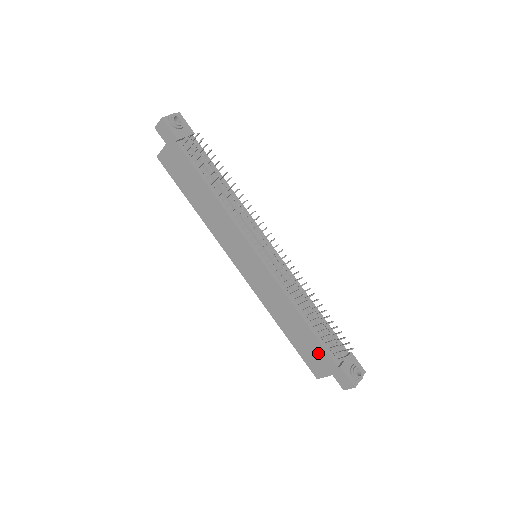
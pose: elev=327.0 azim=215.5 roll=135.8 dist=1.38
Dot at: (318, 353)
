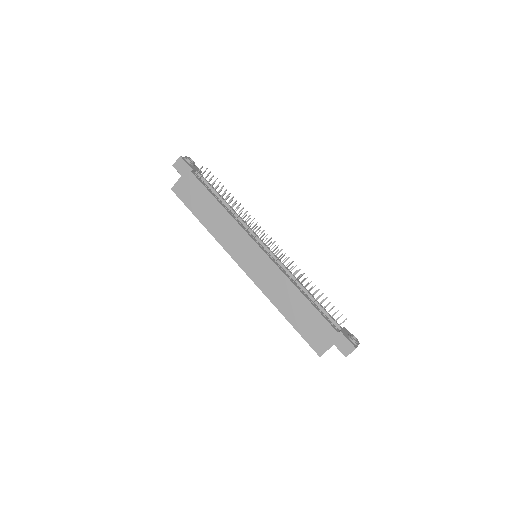
Dot at: (319, 326)
